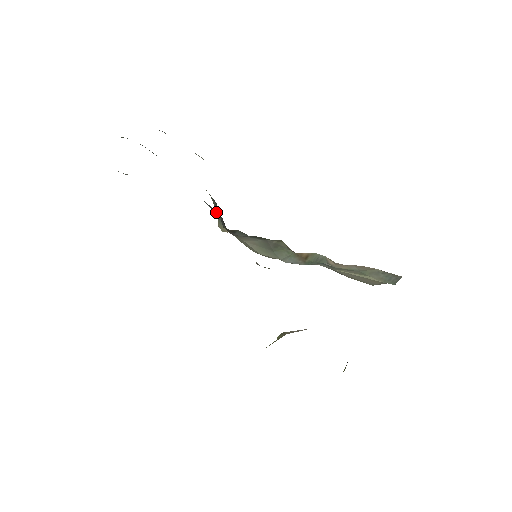
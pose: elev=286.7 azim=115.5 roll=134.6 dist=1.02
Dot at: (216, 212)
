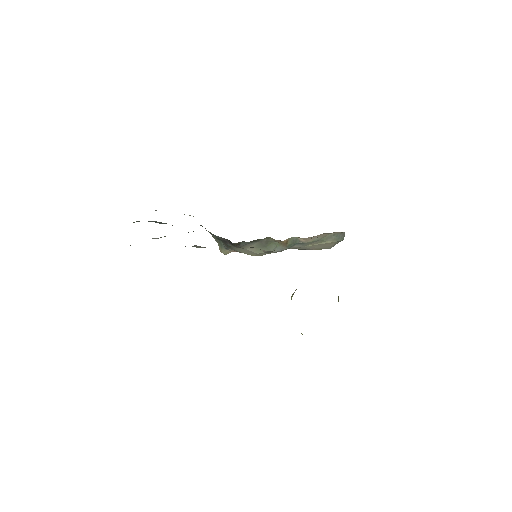
Dot at: (222, 239)
